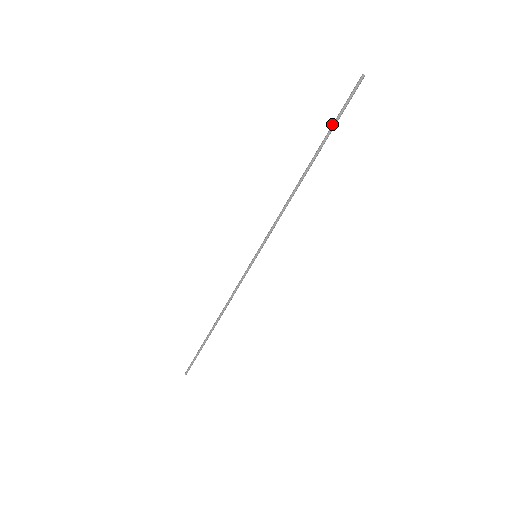
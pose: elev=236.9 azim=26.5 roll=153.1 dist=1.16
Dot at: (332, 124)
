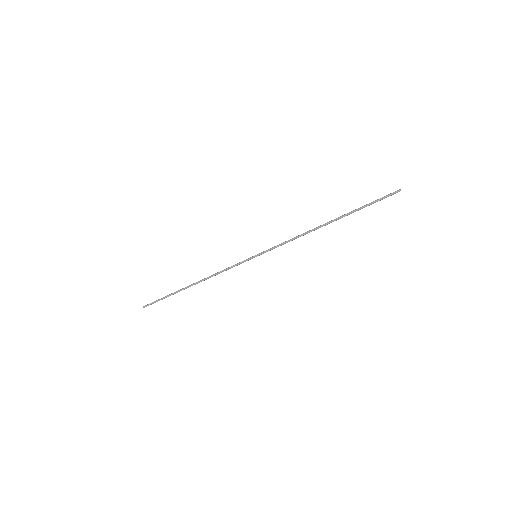
Dot at: (363, 206)
